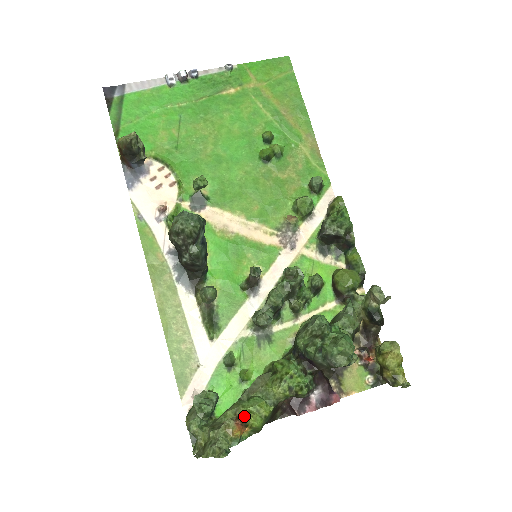
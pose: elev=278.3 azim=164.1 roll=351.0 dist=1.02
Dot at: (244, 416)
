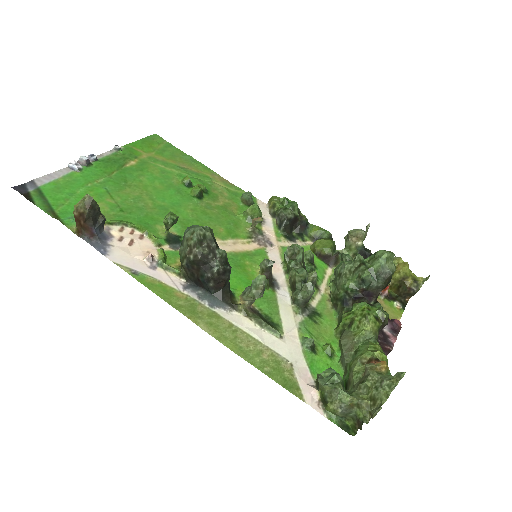
Dot at: (372, 355)
